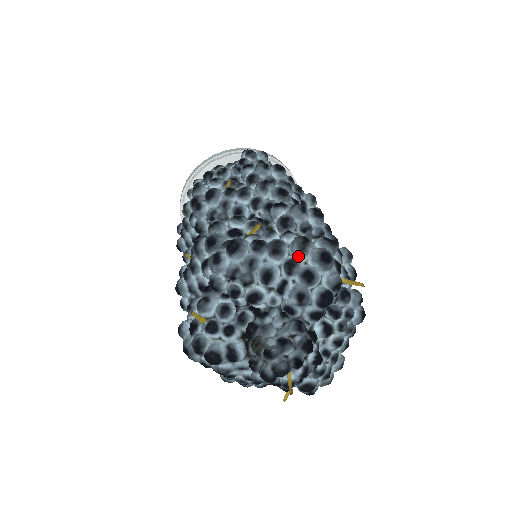
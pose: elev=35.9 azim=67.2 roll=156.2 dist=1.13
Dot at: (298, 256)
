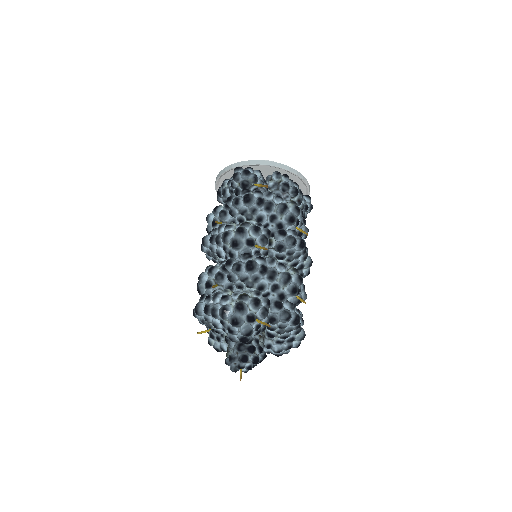
Dot at: (223, 319)
